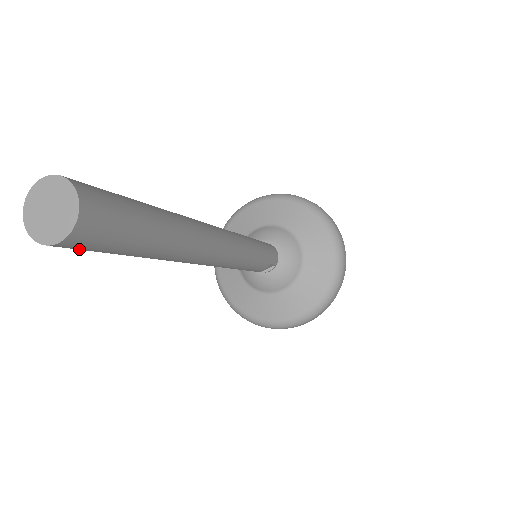
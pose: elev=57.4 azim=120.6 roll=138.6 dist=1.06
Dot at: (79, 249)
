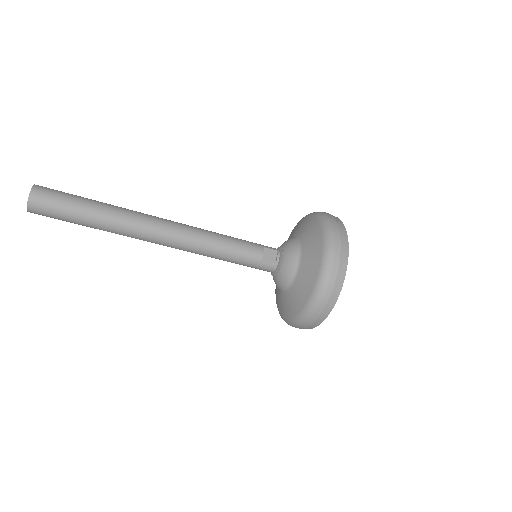
Dot at: (47, 203)
